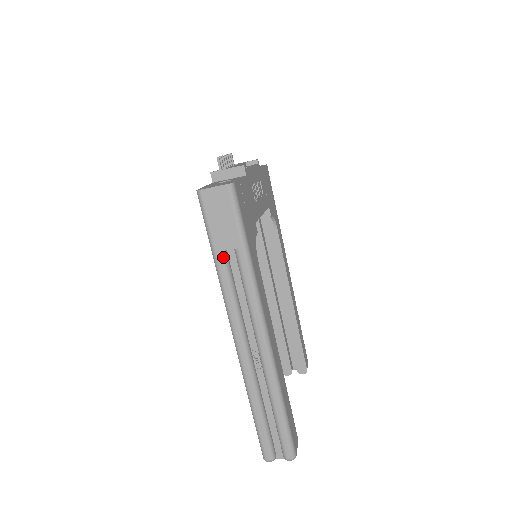
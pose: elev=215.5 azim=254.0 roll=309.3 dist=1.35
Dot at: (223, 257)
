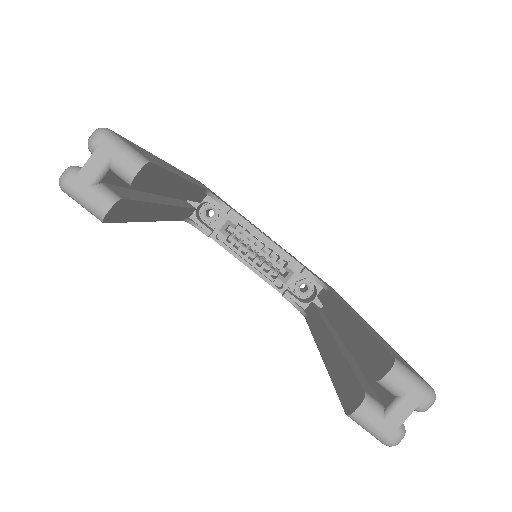
Dot at: occluded
